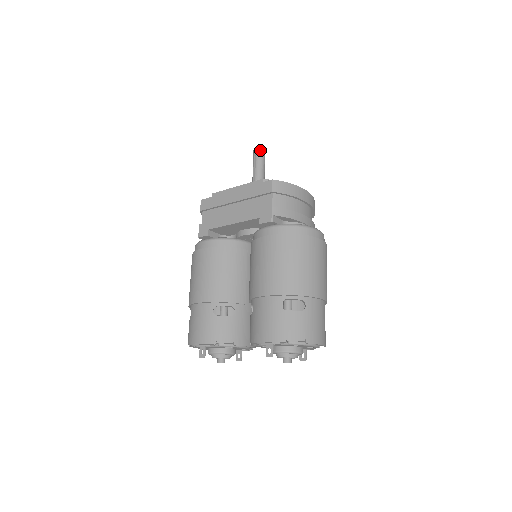
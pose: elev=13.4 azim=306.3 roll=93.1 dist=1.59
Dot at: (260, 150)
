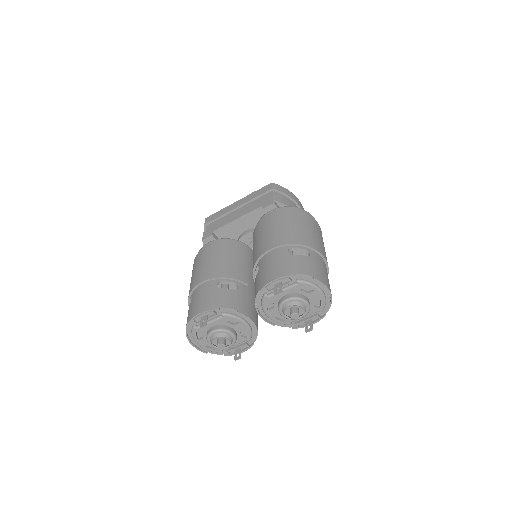
Dot at: occluded
